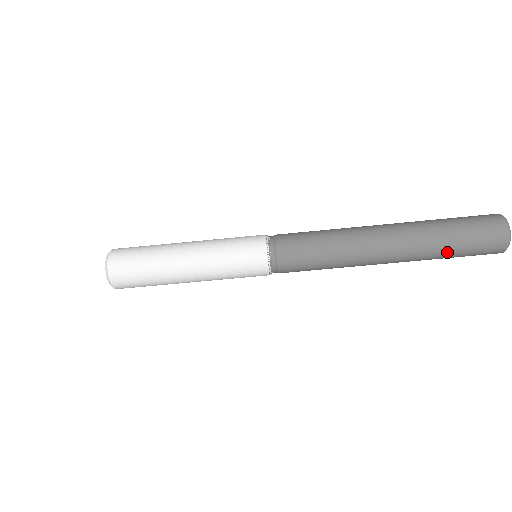
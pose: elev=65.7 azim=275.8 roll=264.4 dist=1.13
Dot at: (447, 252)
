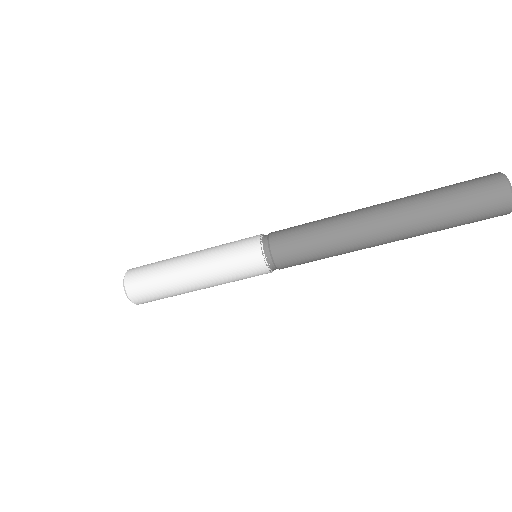
Dot at: (444, 219)
